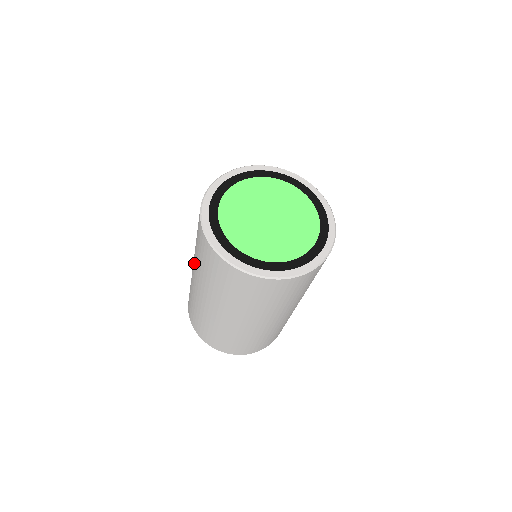
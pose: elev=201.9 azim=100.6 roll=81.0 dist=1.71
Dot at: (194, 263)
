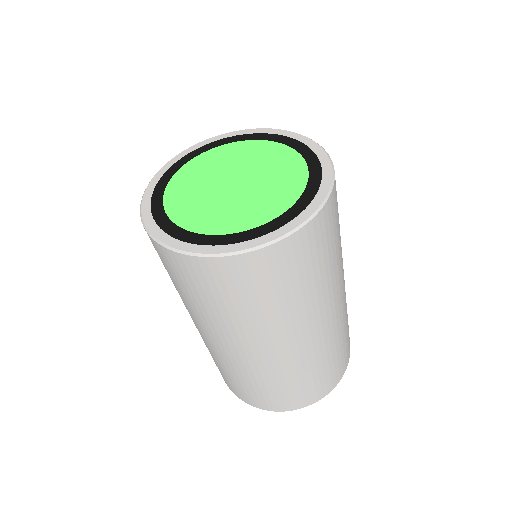
Dot at: occluded
